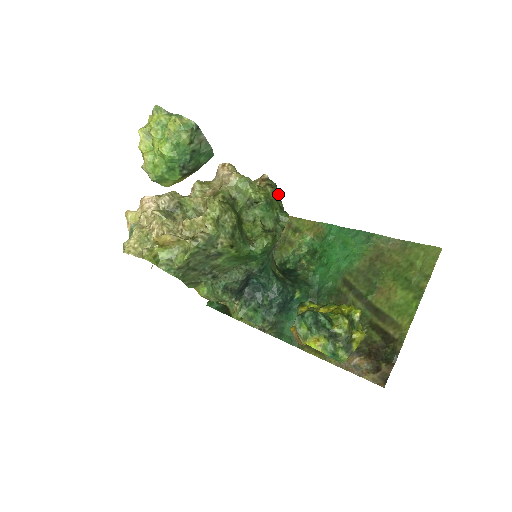
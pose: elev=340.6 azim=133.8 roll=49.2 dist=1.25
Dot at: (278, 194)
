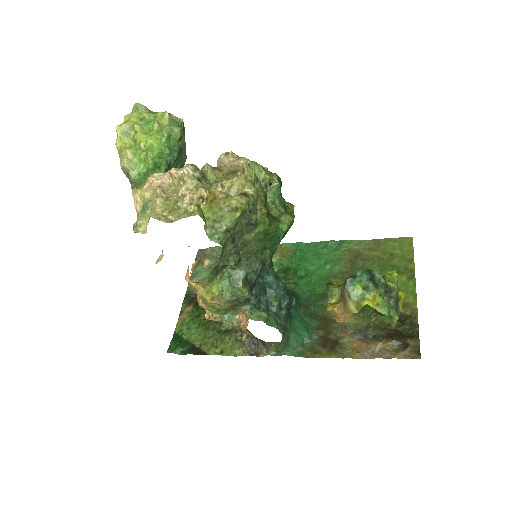
Dot at: (281, 183)
